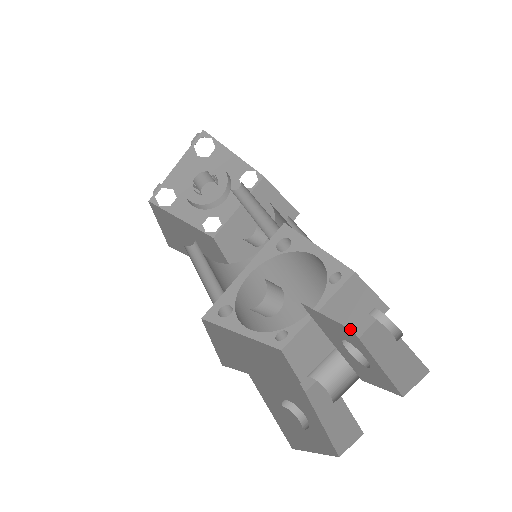
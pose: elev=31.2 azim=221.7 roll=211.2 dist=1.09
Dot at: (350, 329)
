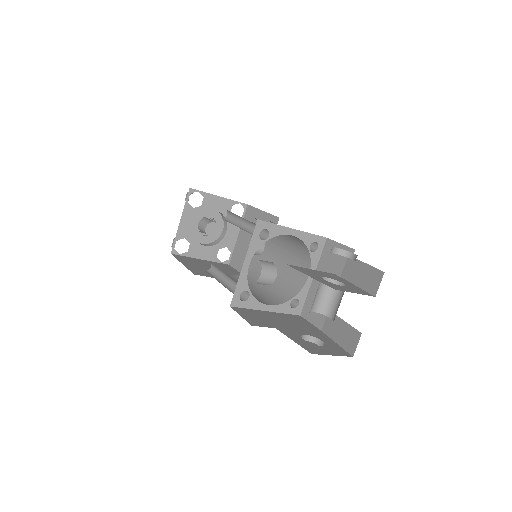
Dot at: (333, 274)
